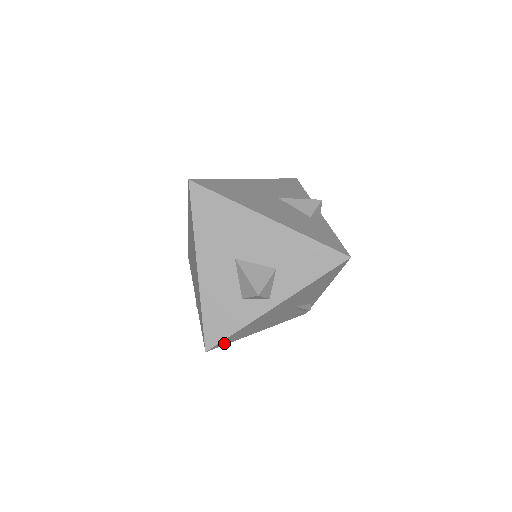
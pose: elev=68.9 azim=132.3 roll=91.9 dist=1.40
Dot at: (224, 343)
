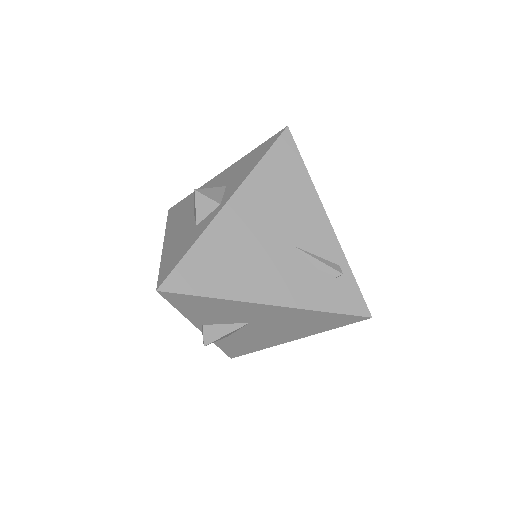
Dot at: (187, 286)
